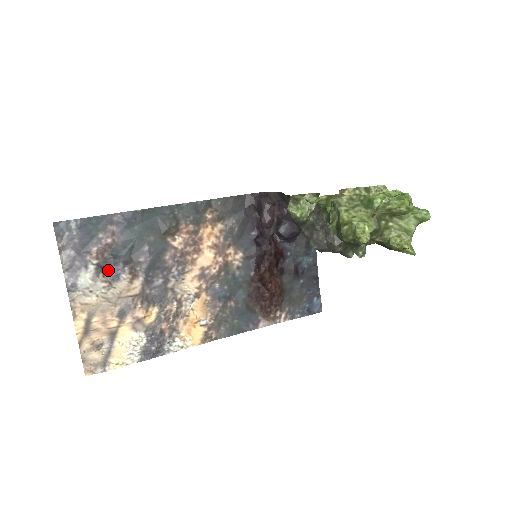
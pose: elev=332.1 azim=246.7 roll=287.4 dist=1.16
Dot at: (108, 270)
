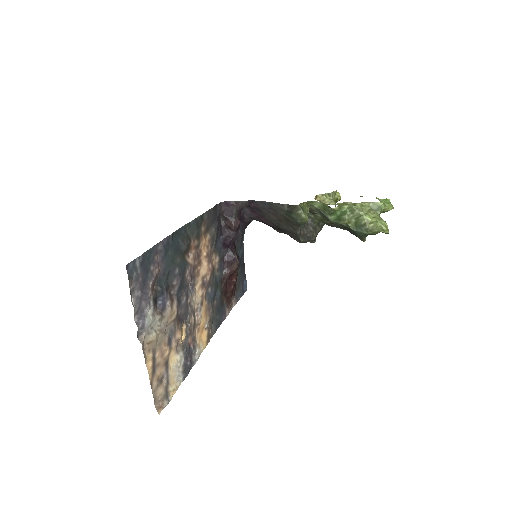
Dot at: (158, 302)
